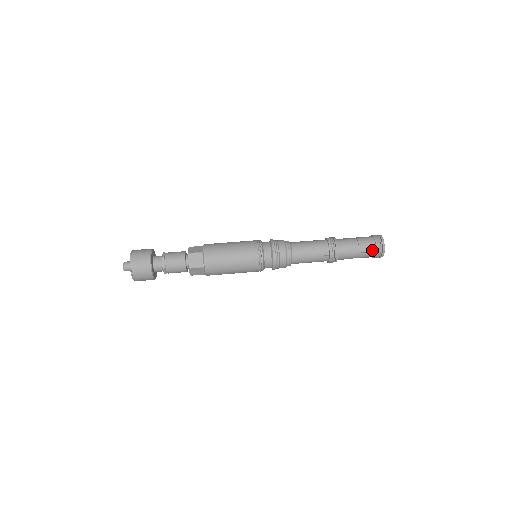
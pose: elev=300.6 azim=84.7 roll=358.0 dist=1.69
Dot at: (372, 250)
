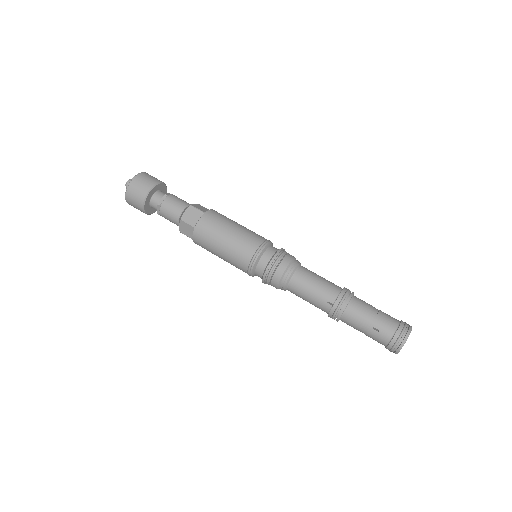
Dot at: (388, 334)
